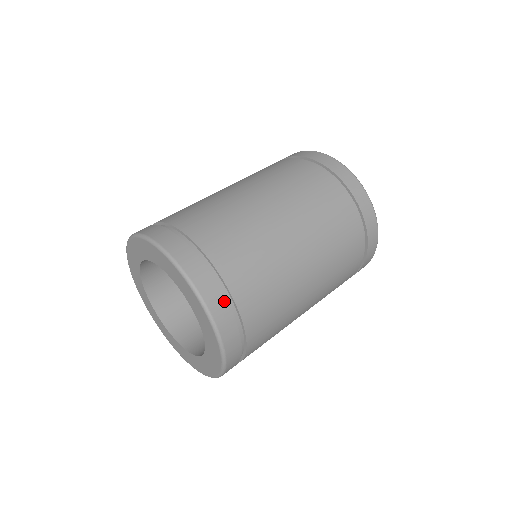
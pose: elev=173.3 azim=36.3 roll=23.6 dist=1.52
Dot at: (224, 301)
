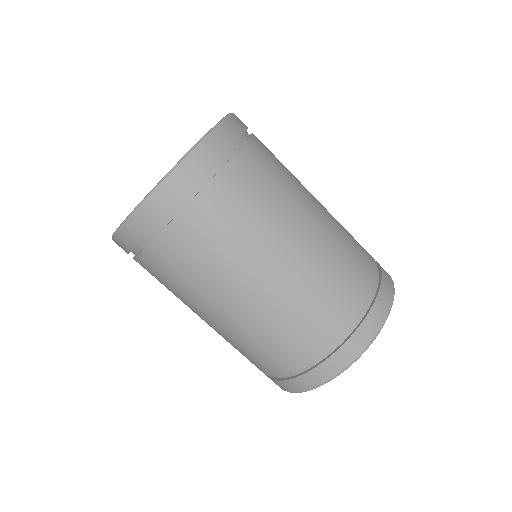
Dot at: (234, 139)
